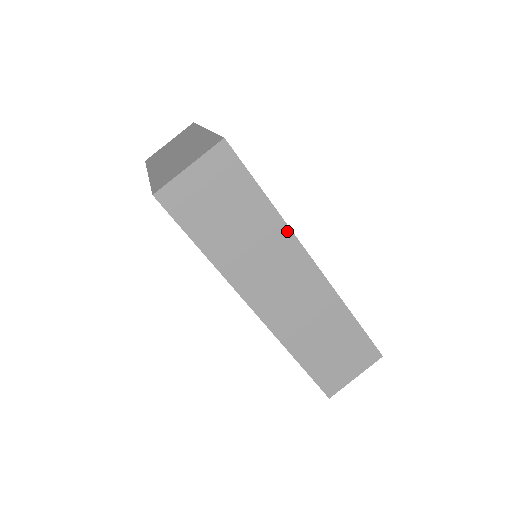
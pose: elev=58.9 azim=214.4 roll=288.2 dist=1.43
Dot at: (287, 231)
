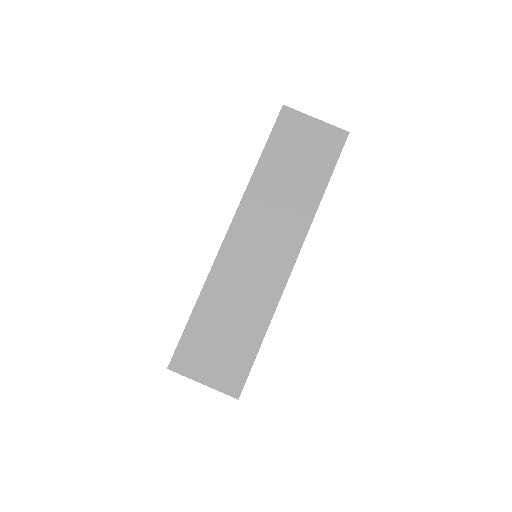
Dot at: (310, 219)
